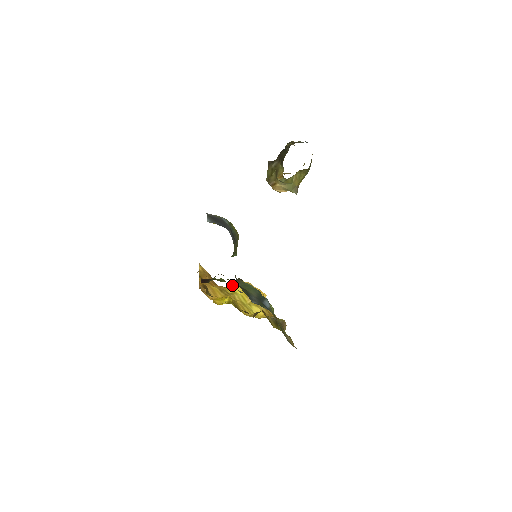
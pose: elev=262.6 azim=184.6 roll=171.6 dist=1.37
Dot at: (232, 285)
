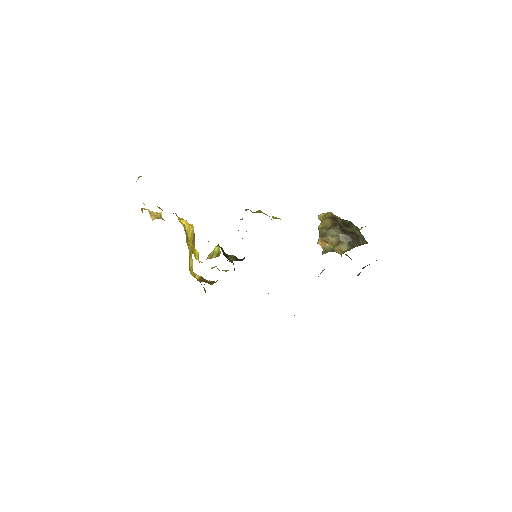
Dot at: (187, 224)
